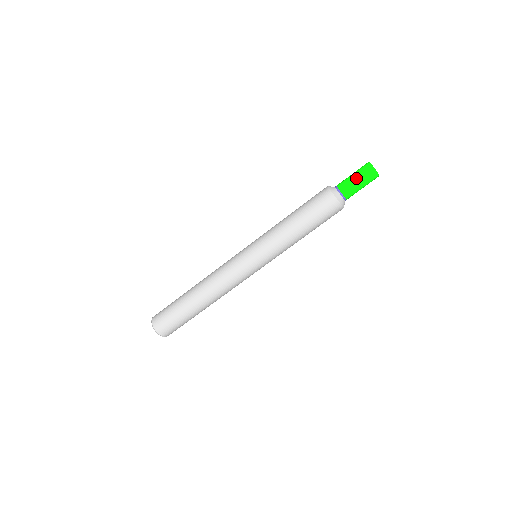
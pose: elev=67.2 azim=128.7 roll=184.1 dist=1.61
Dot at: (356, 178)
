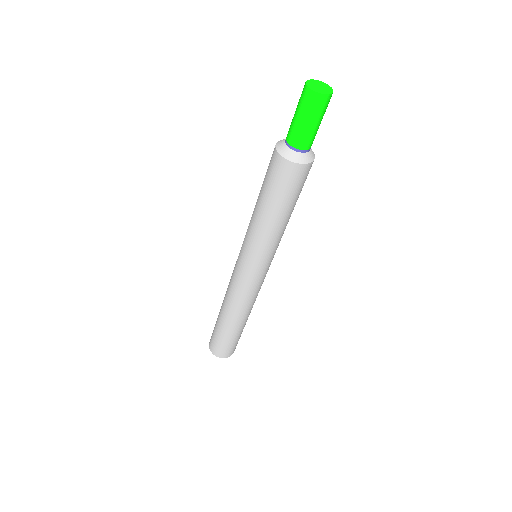
Dot at: (301, 119)
